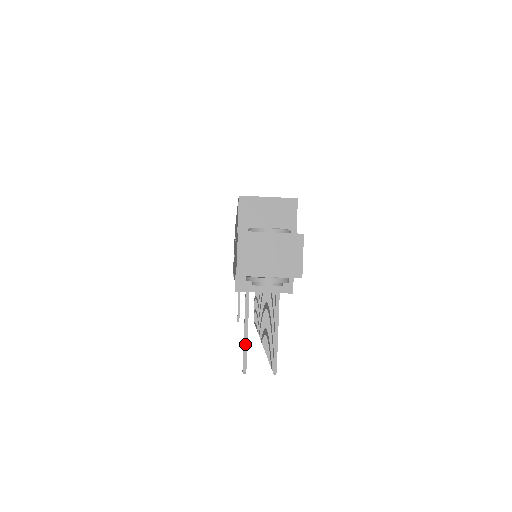
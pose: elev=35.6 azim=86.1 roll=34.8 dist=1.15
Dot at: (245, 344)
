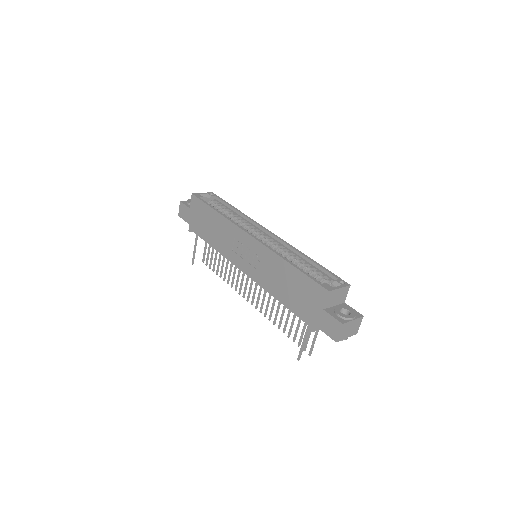
Dot at: occluded
